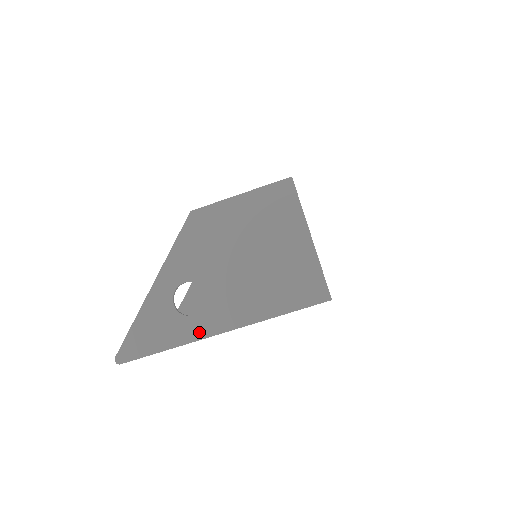
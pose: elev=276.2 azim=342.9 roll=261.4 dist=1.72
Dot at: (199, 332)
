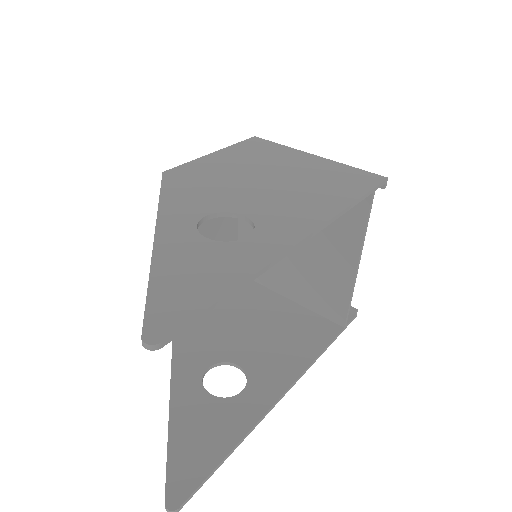
Dot at: (273, 247)
